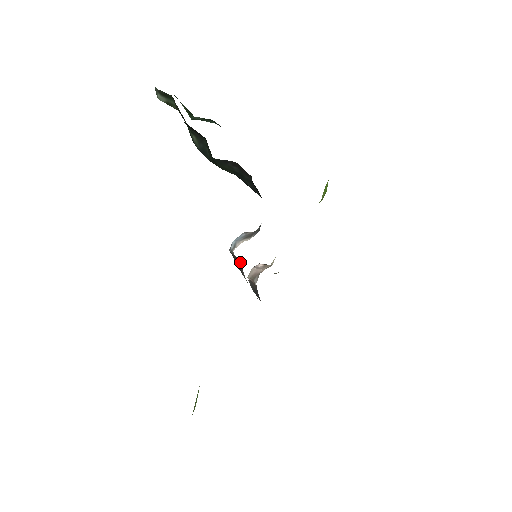
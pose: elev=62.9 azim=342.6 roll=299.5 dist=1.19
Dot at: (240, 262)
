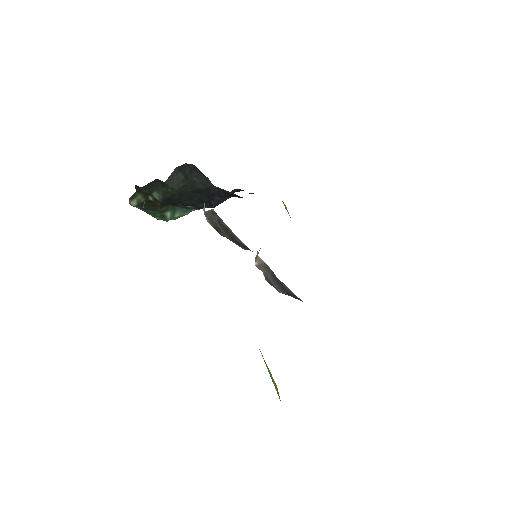
Dot at: (214, 214)
